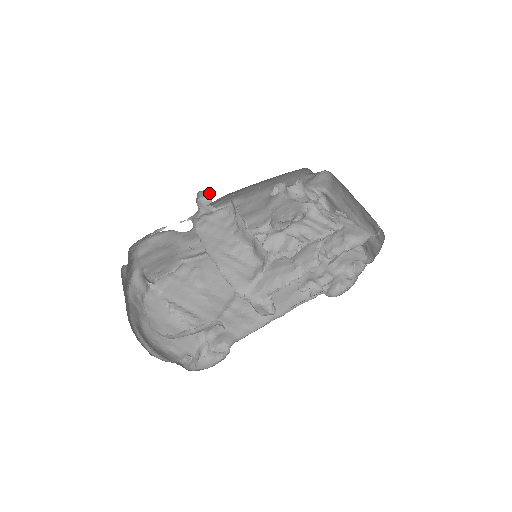
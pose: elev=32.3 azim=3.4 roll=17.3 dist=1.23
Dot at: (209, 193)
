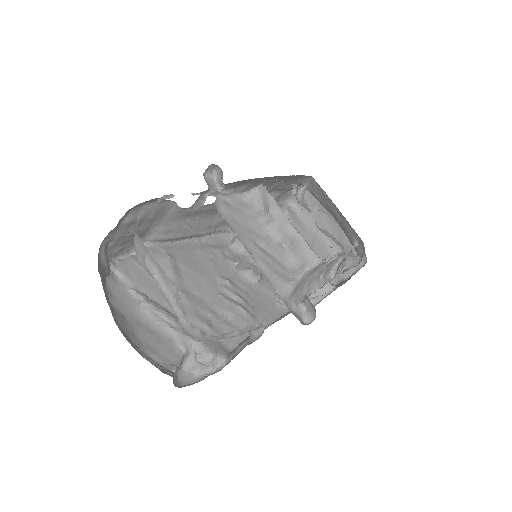
Dot at: (216, 170)
